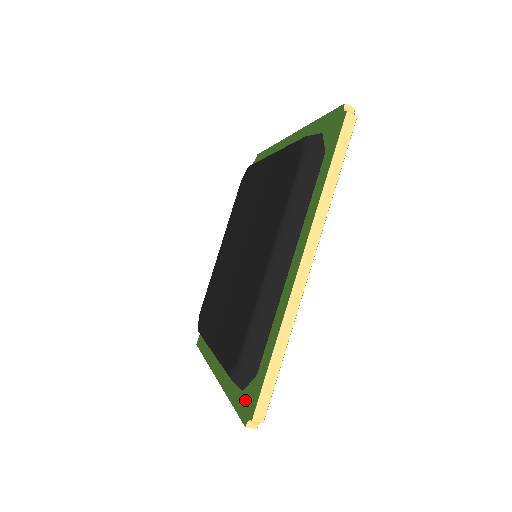
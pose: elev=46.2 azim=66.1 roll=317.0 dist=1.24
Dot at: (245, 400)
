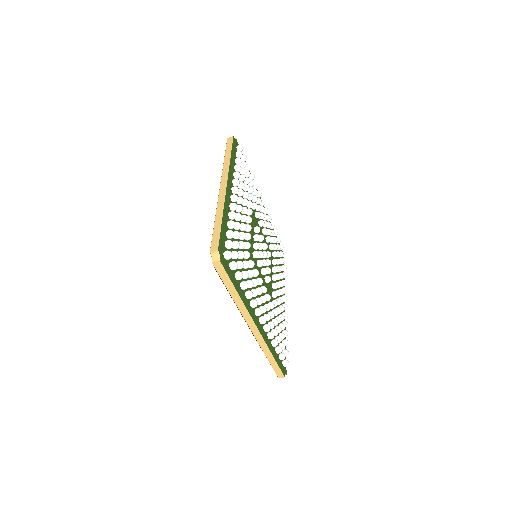
Dot at: occluded
